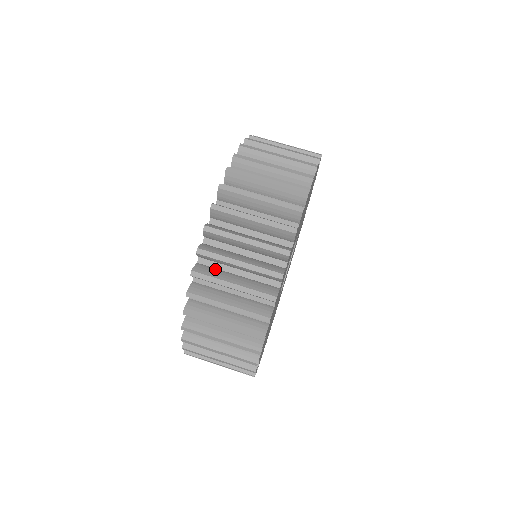
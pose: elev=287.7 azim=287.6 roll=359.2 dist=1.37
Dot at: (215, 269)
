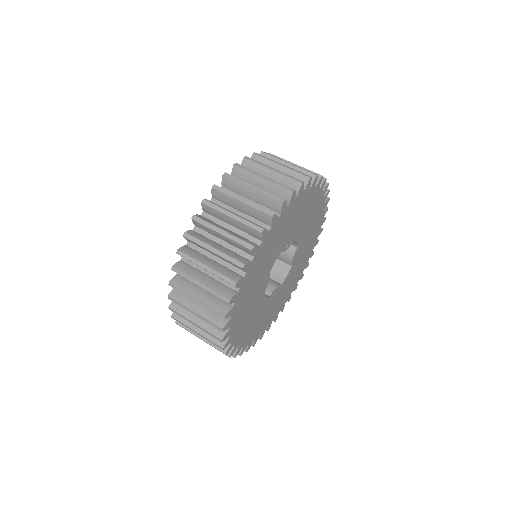
Dot at: occluded
